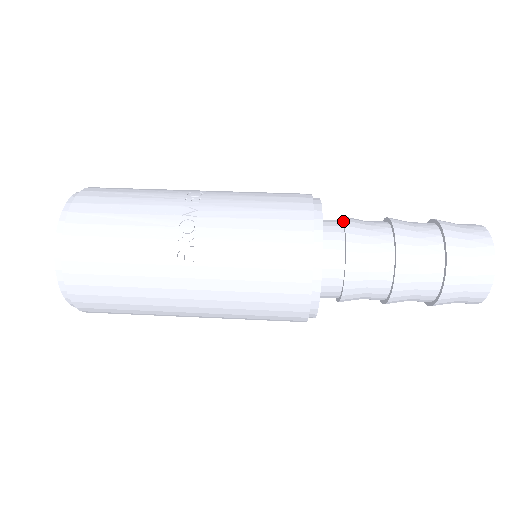
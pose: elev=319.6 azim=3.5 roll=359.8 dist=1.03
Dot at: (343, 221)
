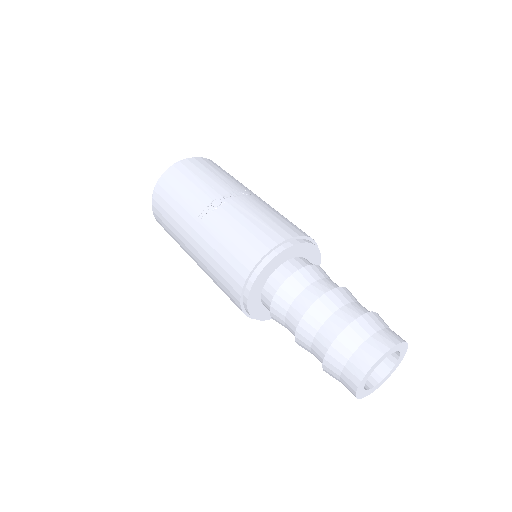
Dot at: (309, 265)
